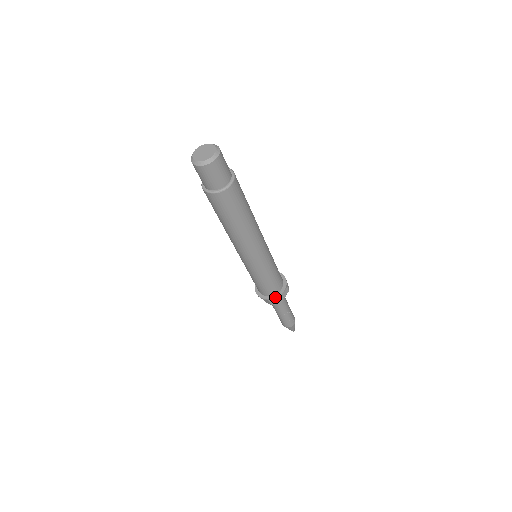
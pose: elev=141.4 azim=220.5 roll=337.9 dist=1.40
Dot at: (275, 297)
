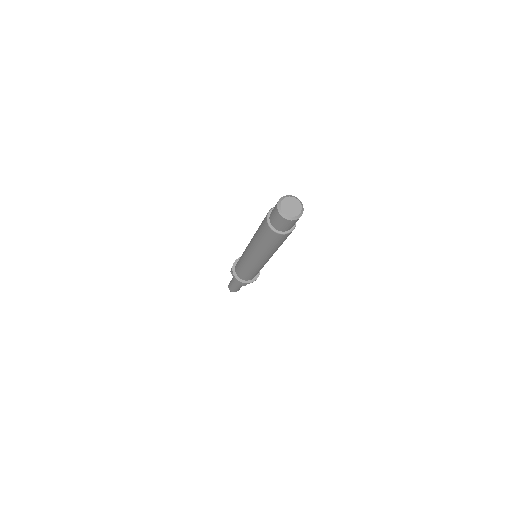
Dot at: (250, 282)
